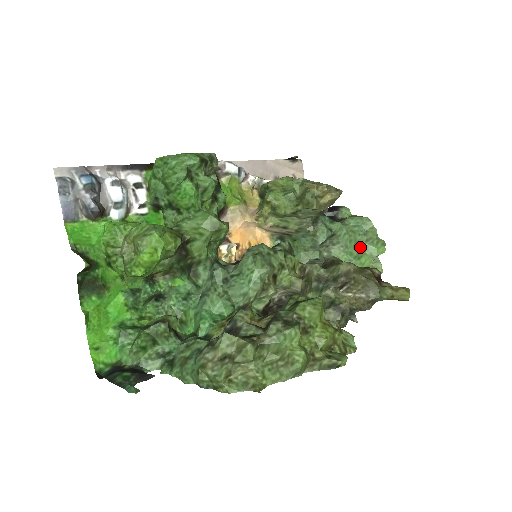
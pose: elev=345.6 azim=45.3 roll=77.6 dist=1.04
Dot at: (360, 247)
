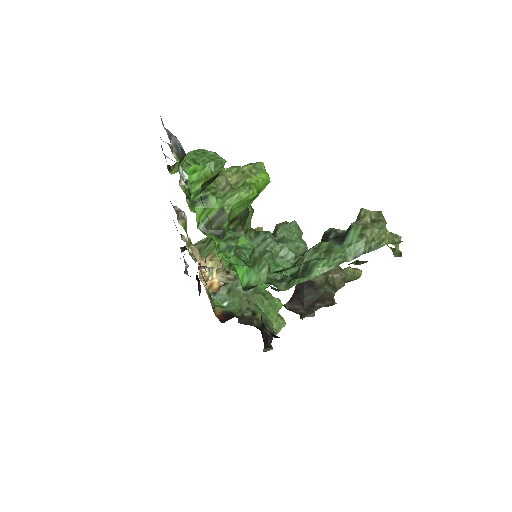
Dot at: (265, 305)
